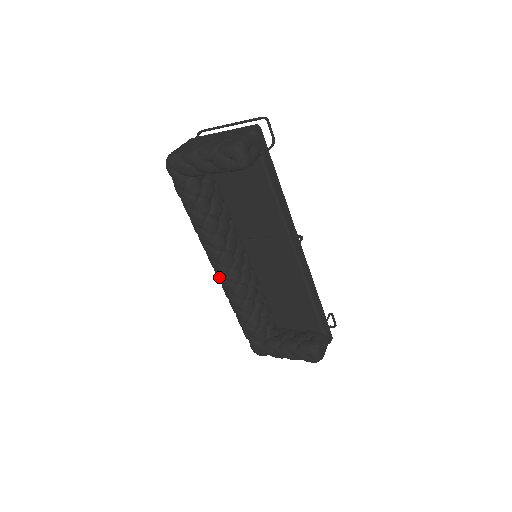
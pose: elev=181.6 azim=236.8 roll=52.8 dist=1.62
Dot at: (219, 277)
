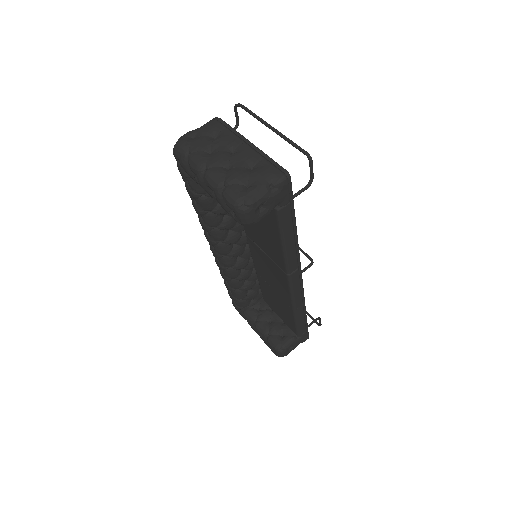
Dot at: occluded
